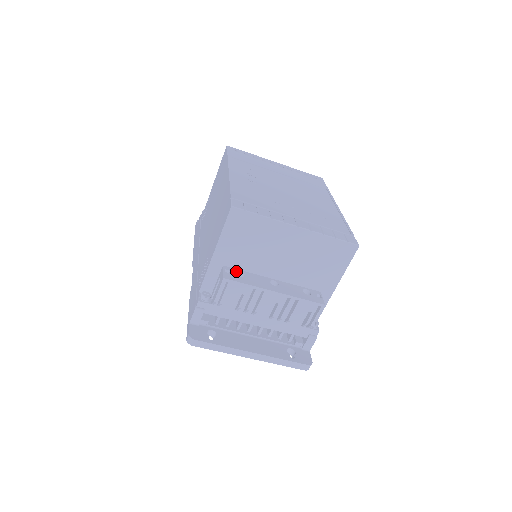
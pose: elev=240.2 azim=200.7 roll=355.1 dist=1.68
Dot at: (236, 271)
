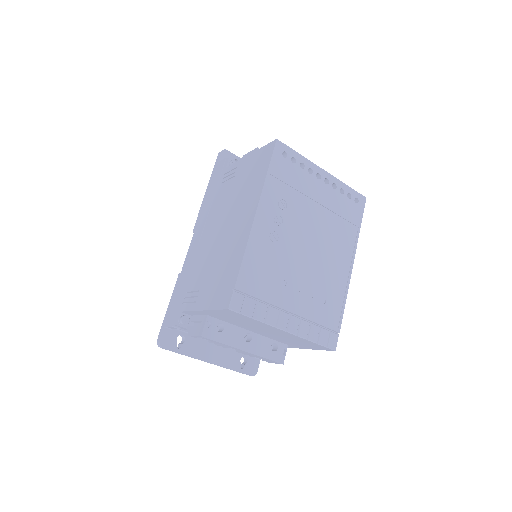
Dot at: (217, 323)
